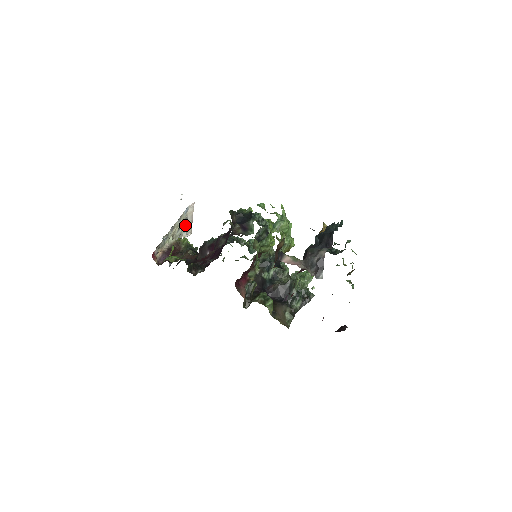
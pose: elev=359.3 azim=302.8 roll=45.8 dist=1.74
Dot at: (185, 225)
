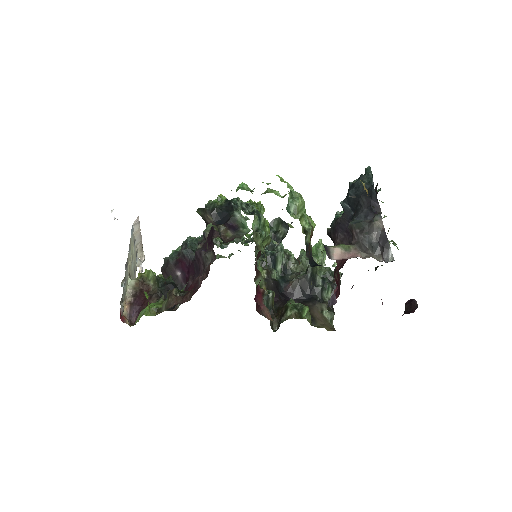
Dot at: (135, 251)
